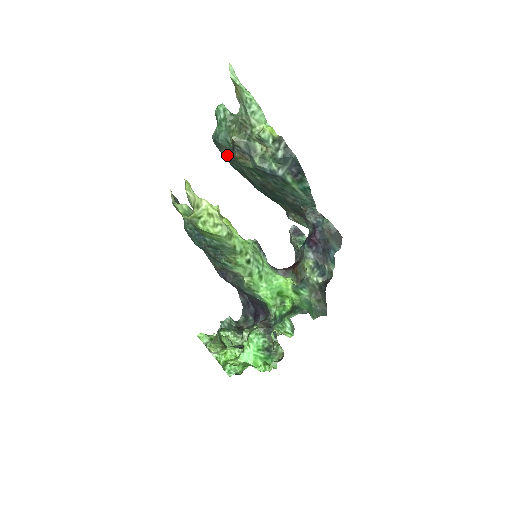
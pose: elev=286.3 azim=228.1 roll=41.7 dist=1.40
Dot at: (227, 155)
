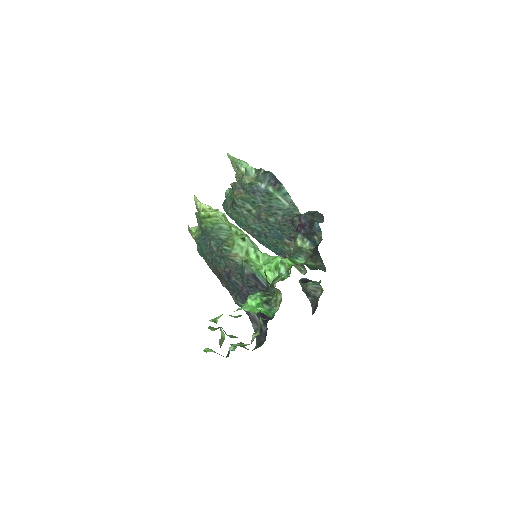
Dot at: (232, 208)
